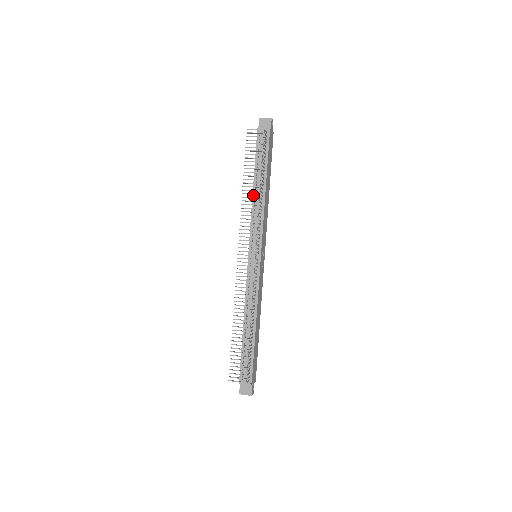
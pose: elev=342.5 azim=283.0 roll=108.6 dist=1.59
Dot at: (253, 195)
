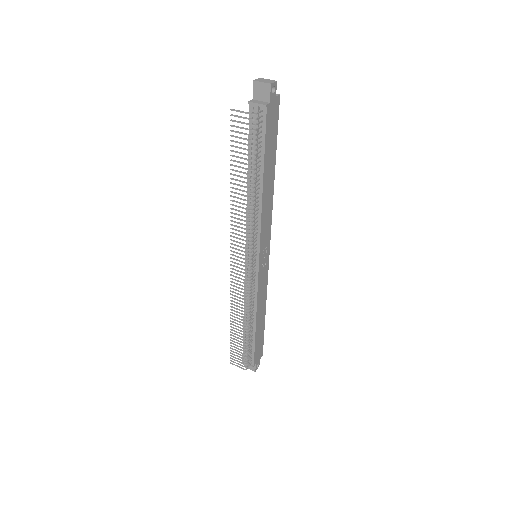
Dot at: occluded
